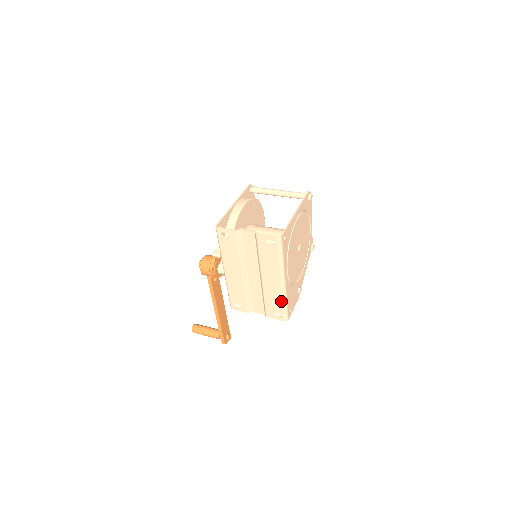
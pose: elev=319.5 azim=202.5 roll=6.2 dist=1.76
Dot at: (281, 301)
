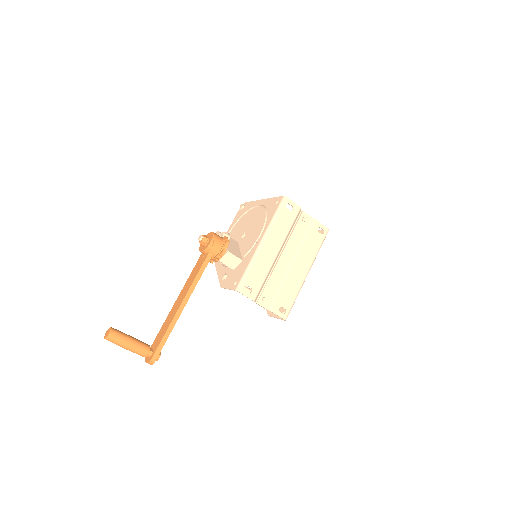
Dot at: (295, 294)
